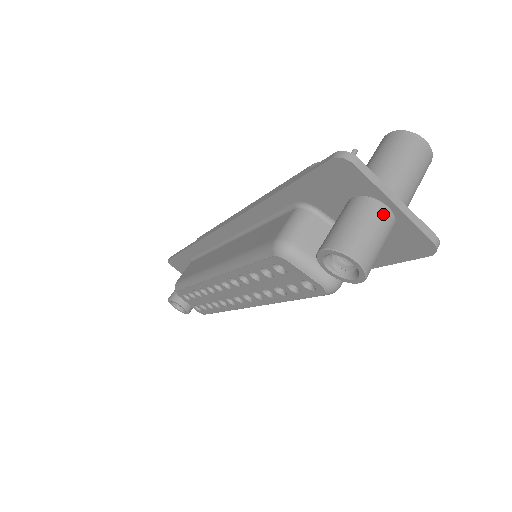
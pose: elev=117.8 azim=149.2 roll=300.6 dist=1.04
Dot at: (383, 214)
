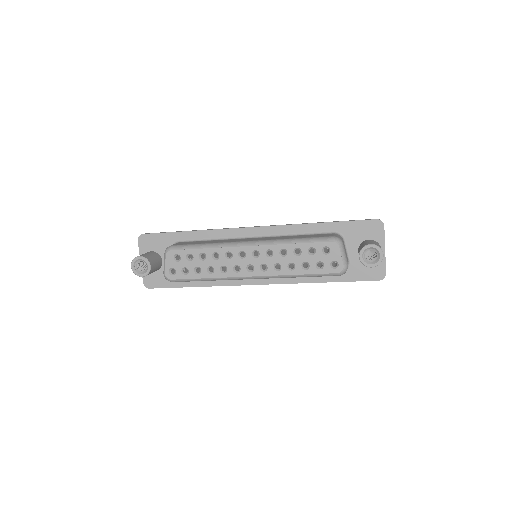
Dot at: (382, 250)
